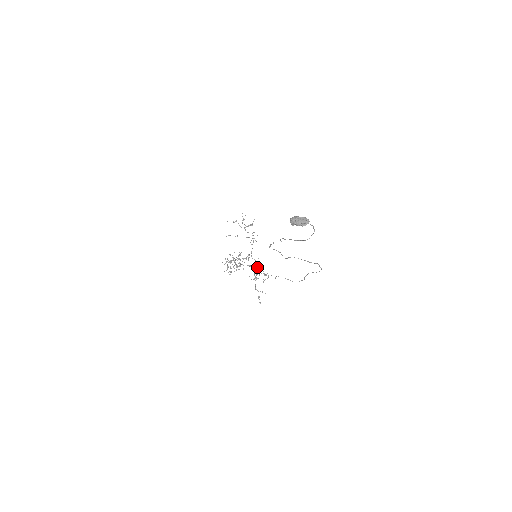
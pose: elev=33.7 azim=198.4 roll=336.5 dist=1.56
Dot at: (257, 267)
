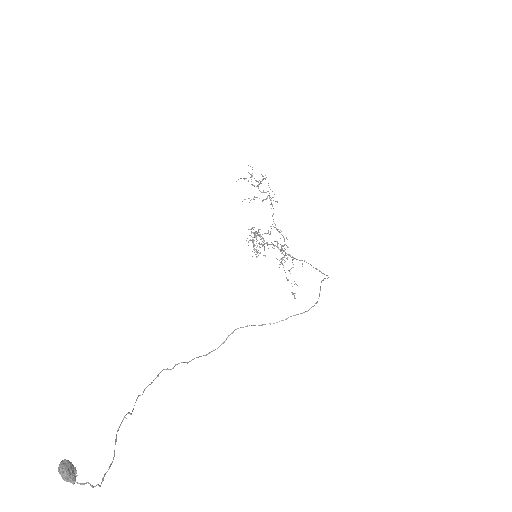
Dot at: (283, 245)
